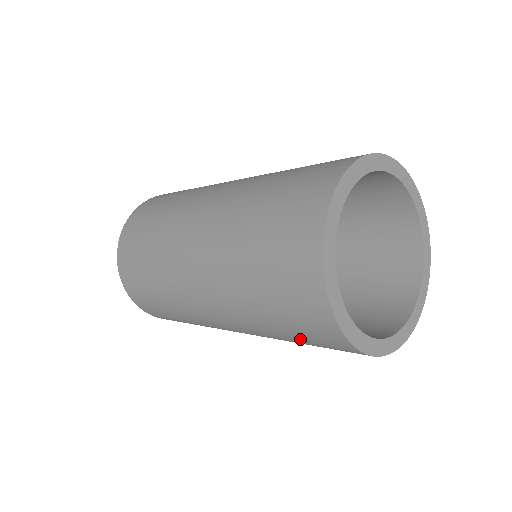
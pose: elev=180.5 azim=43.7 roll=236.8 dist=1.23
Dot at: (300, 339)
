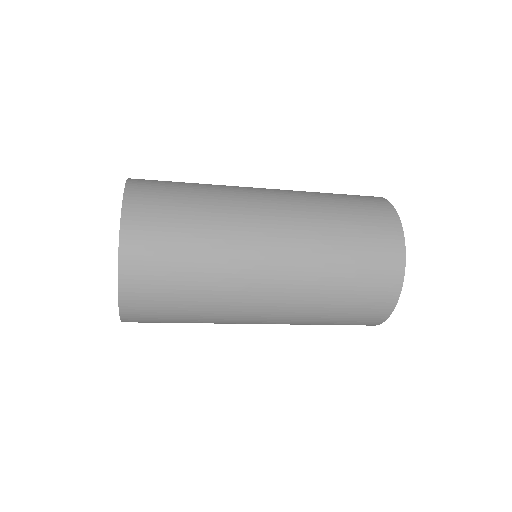
Dot at: (339, 322)
